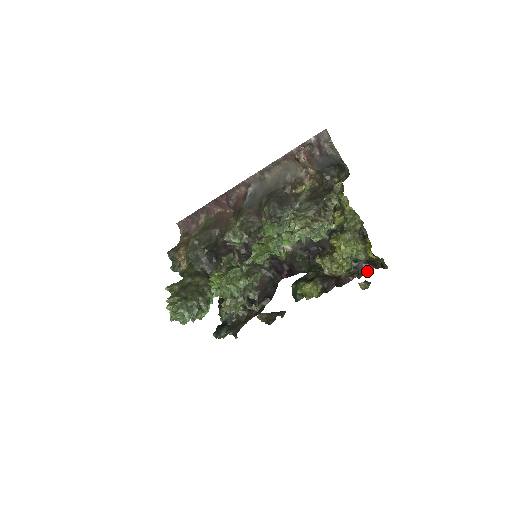
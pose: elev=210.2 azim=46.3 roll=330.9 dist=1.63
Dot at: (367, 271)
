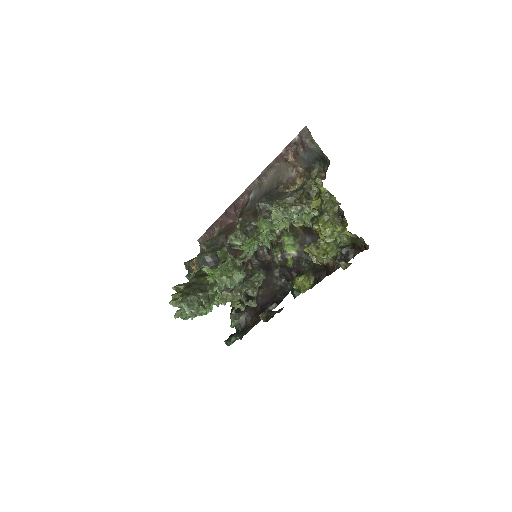
Dot at: (353, 256)
